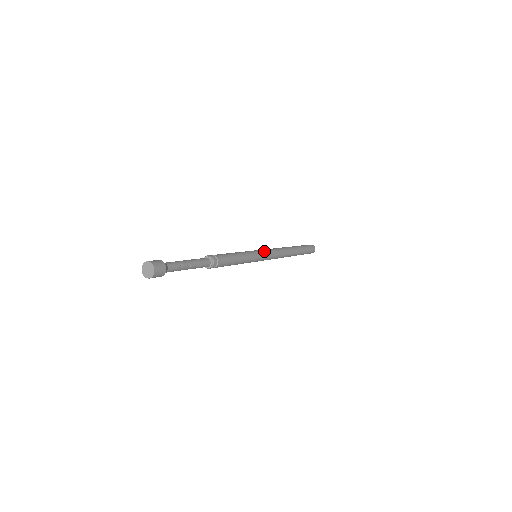
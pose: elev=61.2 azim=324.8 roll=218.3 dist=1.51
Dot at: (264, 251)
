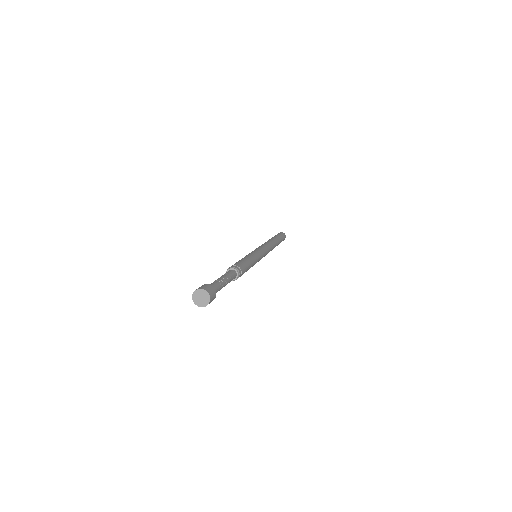
Dot at: (262, 250)
